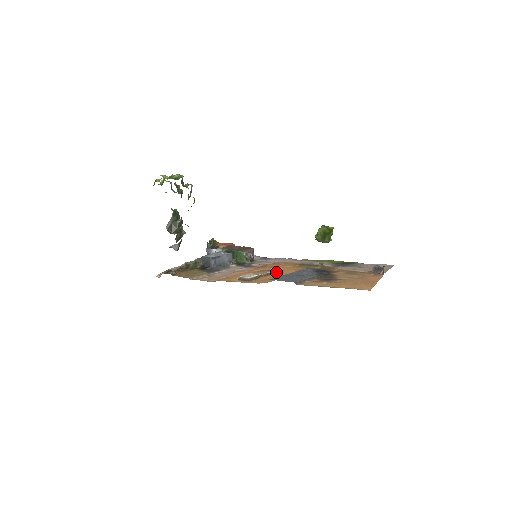
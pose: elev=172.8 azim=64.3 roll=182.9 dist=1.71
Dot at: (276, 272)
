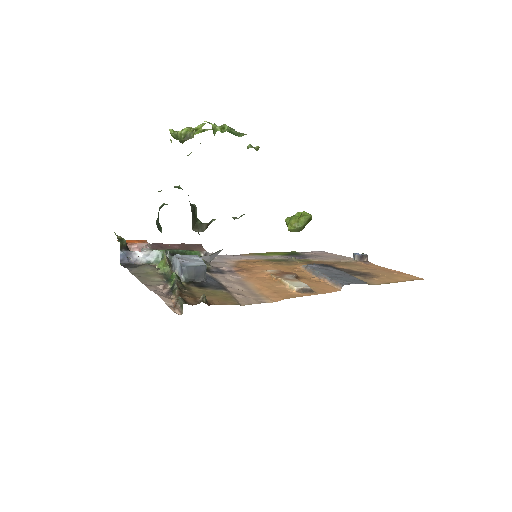
Dot at: occluded
